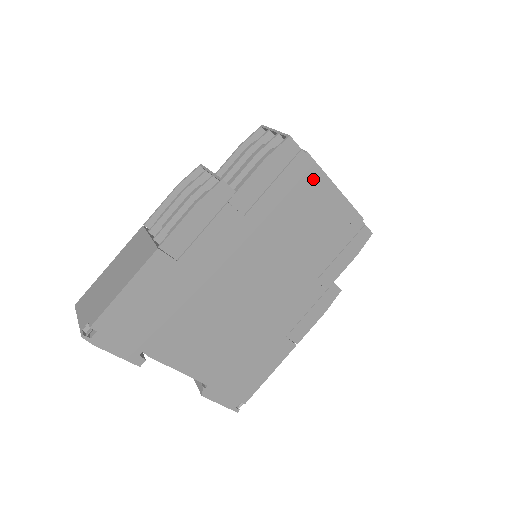
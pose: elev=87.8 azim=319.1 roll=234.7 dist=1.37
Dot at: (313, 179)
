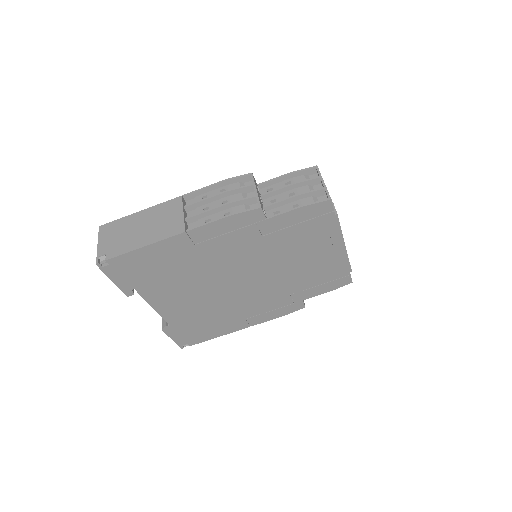
Dot at: (330, 233)
